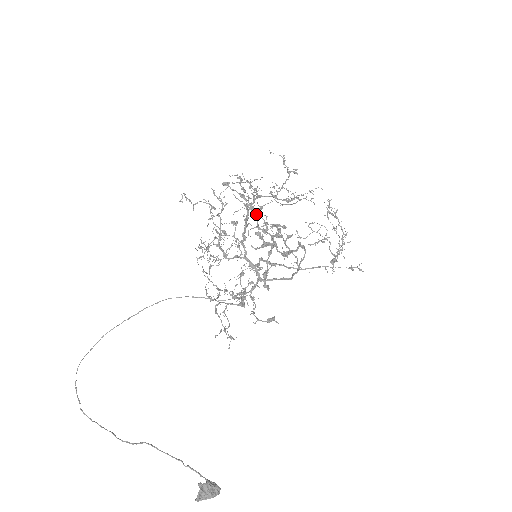
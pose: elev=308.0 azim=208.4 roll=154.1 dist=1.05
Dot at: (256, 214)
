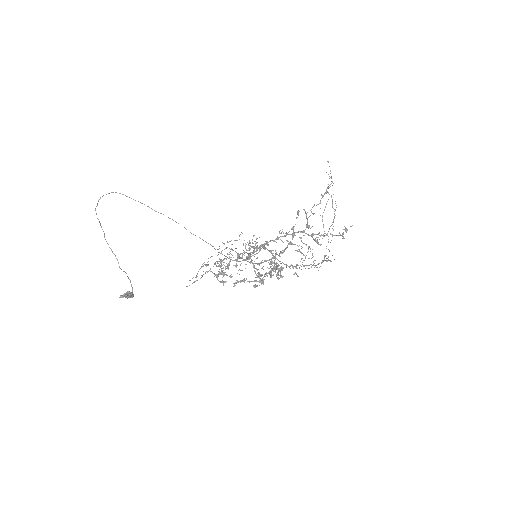
Dot at: occluded
